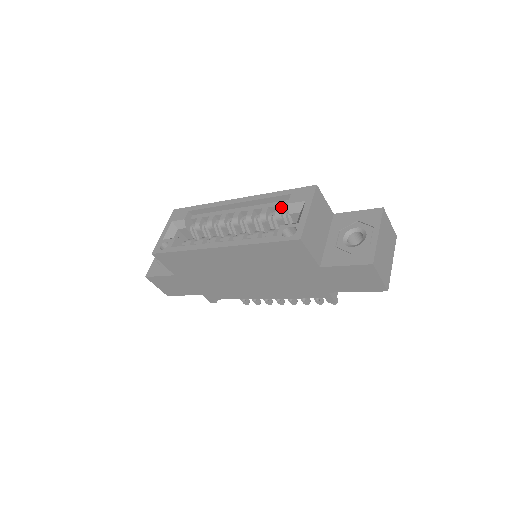
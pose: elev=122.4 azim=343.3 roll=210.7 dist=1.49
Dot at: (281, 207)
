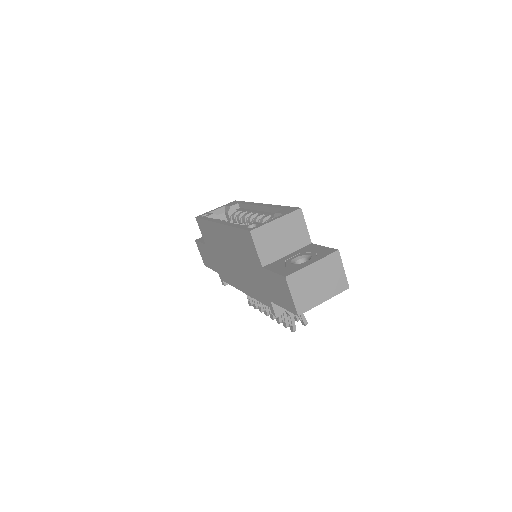
Dot at: occluded
